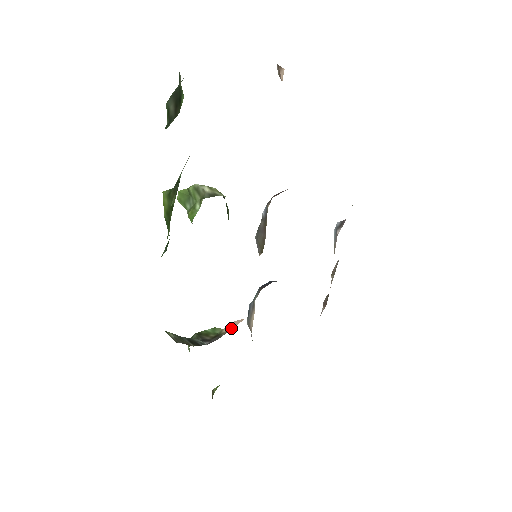
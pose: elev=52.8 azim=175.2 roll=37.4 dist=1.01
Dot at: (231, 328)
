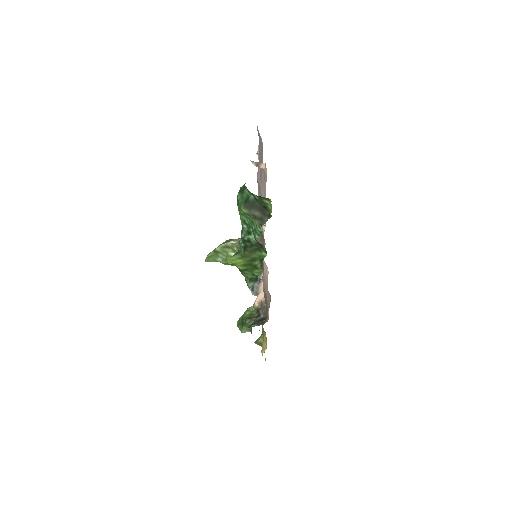
Dot at: (264, 299)
